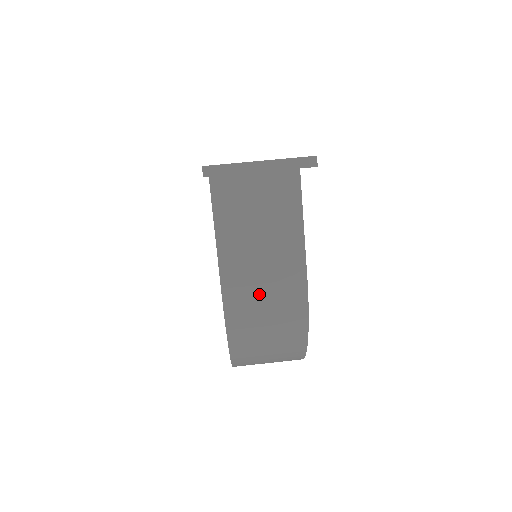
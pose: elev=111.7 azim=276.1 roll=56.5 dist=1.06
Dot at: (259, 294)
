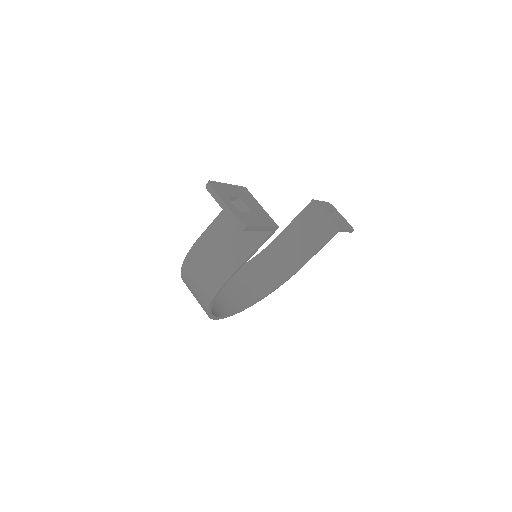
Dot at: (207, 260)
